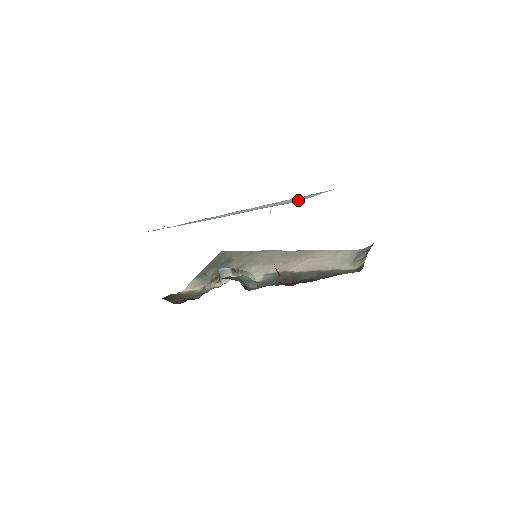
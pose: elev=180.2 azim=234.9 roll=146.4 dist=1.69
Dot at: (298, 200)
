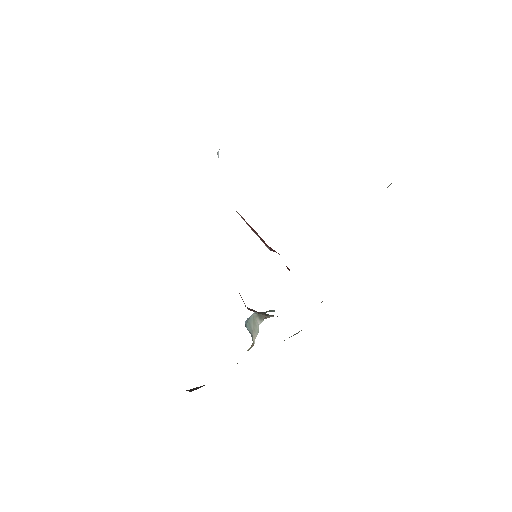
Dot at: occluded
